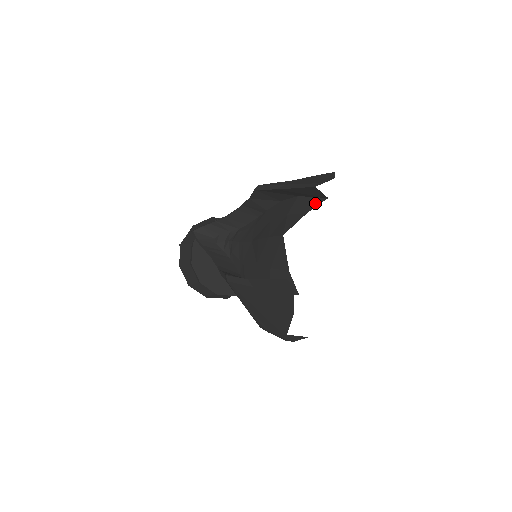
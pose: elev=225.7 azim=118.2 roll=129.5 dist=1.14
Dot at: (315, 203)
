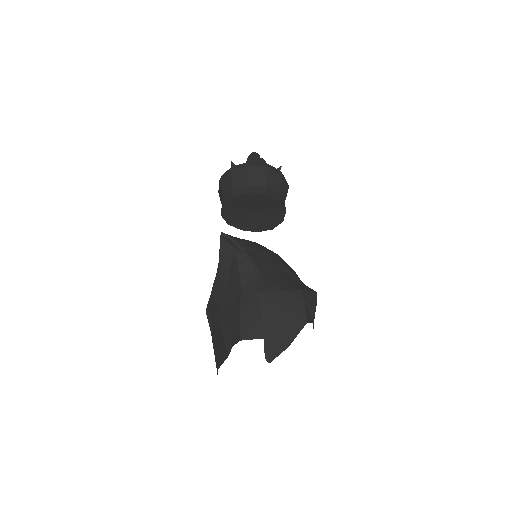
Dot at: occluded
